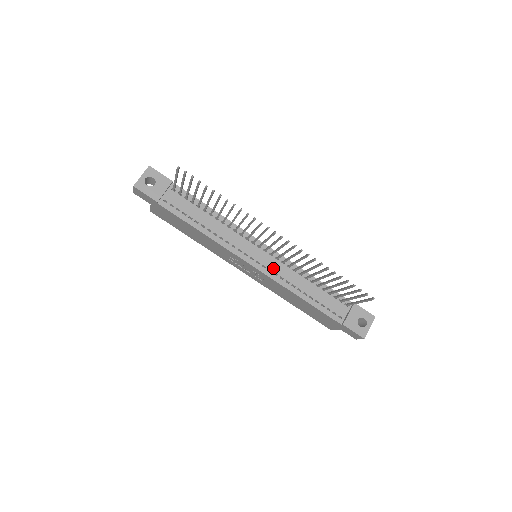
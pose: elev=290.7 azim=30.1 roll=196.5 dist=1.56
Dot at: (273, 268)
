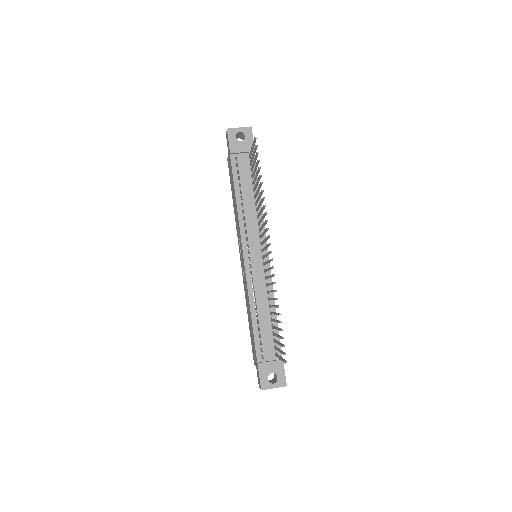
Dot at: (255, 274)
